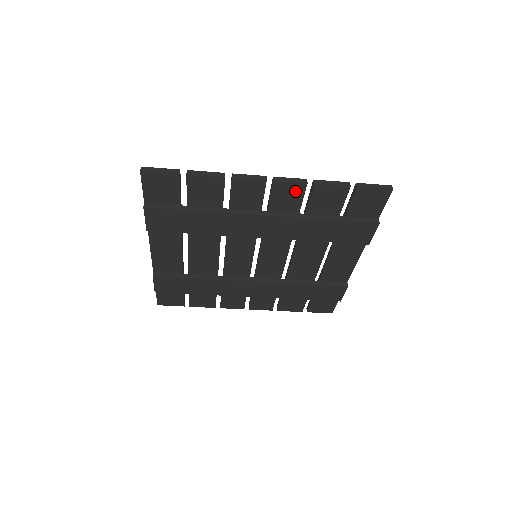
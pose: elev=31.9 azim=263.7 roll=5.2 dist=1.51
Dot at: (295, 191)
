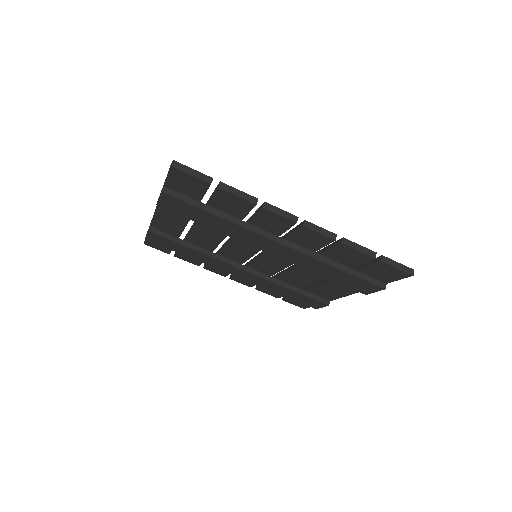
Dot at: (320, 239)
